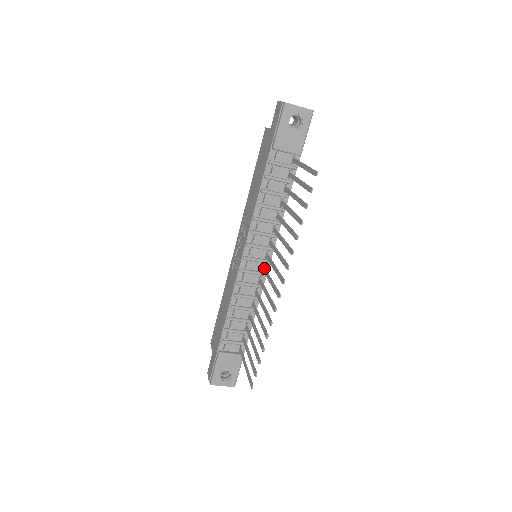
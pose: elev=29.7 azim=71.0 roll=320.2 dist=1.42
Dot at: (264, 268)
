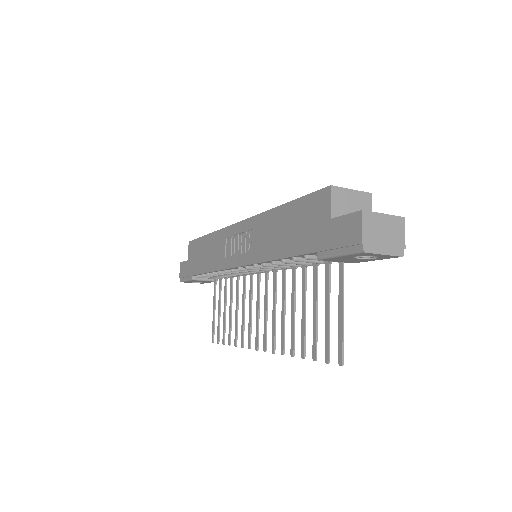
Dot at: (259, 278)
